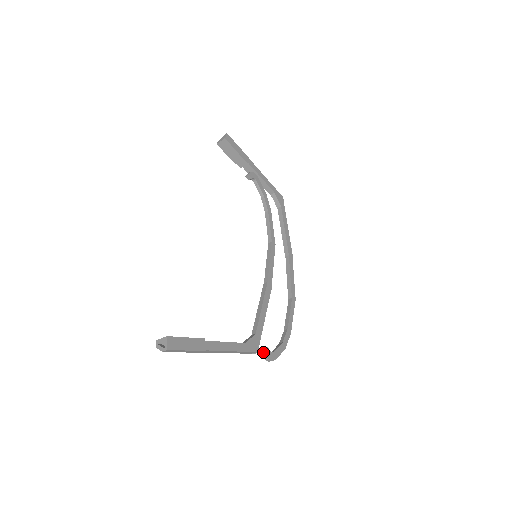
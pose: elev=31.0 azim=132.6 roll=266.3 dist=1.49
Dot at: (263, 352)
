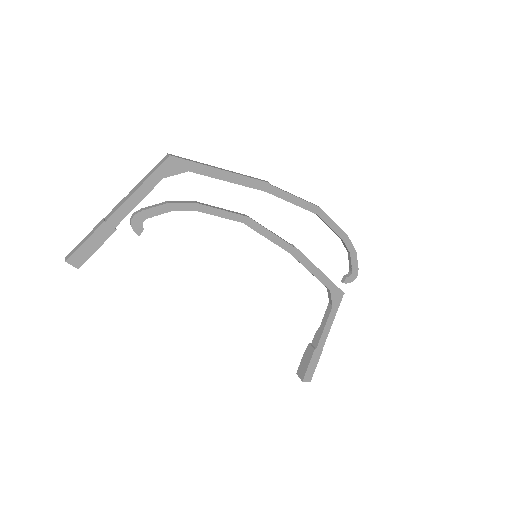
Dot at: (346, 283)
